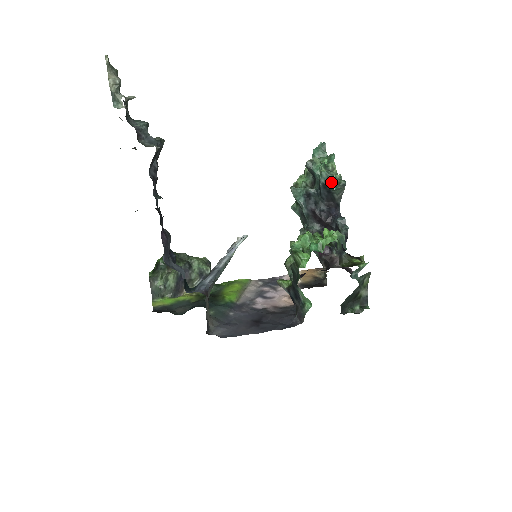
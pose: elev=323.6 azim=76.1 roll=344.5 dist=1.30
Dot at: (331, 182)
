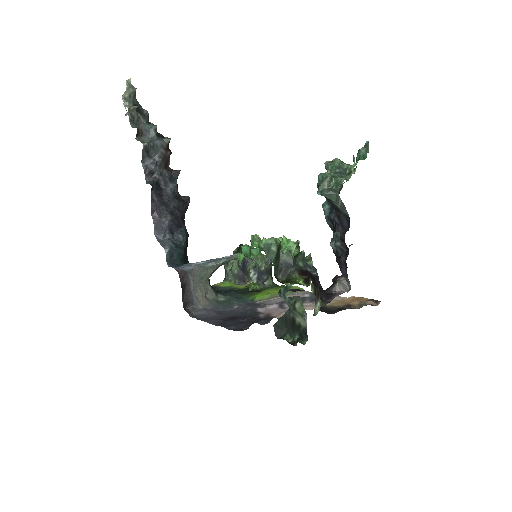
Dot at: (320, 186)
